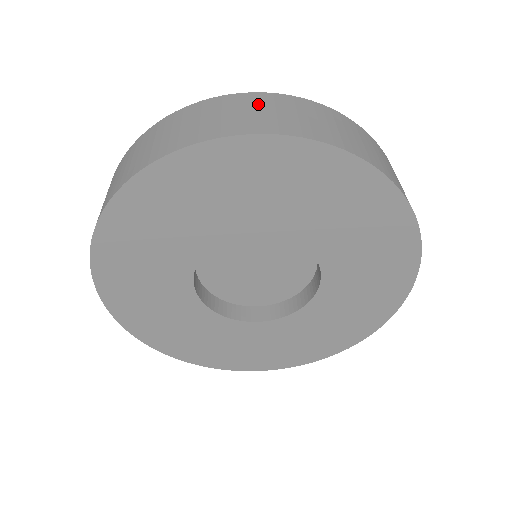
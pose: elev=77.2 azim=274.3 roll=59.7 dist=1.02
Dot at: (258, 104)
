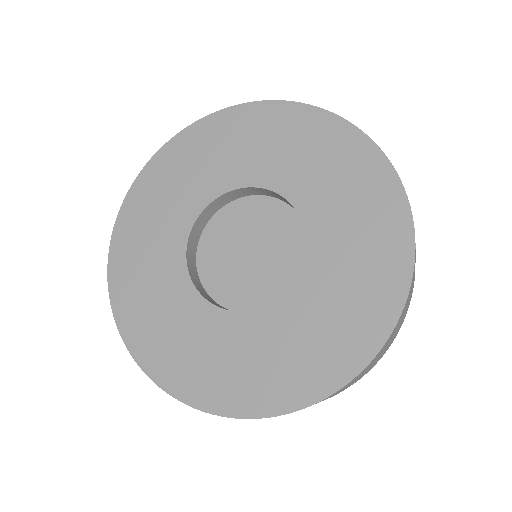
Dot at: occluded
